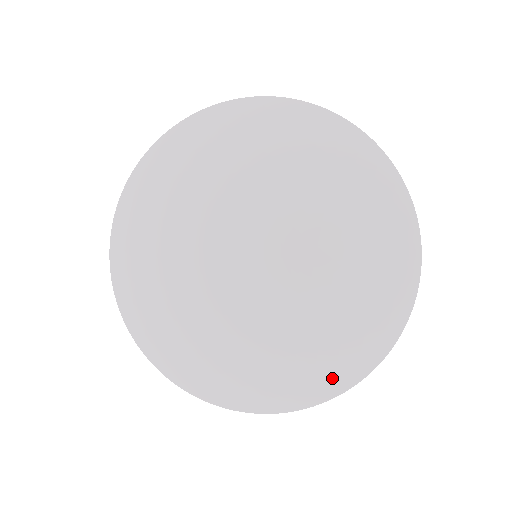
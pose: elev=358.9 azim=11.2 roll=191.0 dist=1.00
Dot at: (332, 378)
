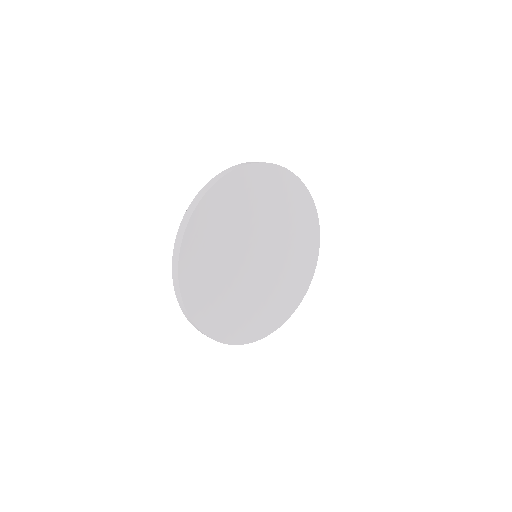
Dot at: (312, 262)
